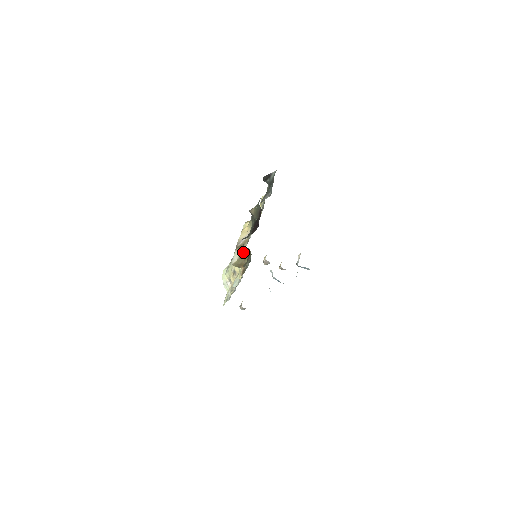
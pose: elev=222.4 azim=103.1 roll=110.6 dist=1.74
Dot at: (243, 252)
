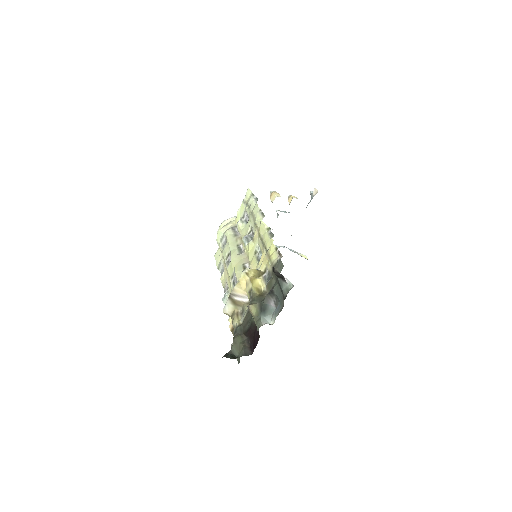
Dot at: (234, 331)
